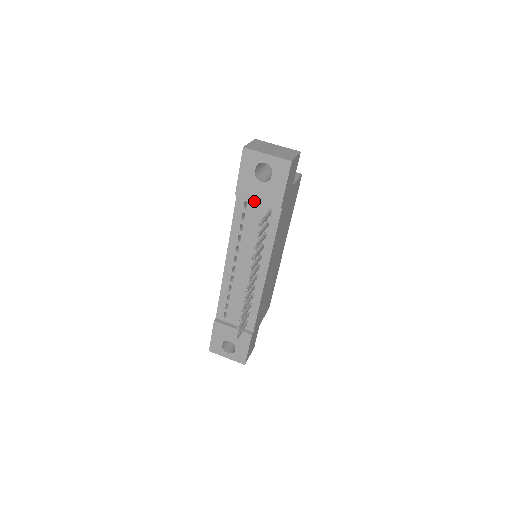
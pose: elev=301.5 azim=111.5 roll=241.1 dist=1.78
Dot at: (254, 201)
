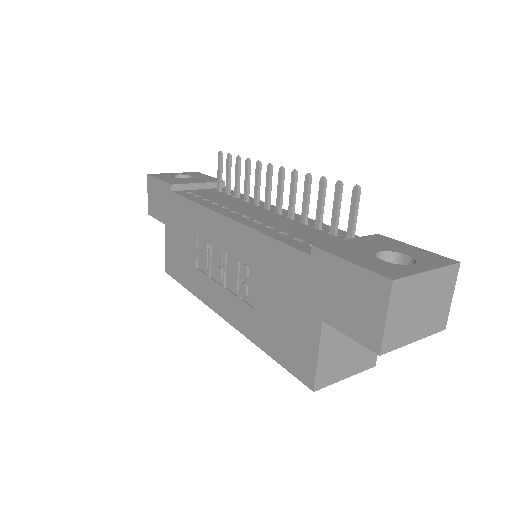
Dot at: (195, 190)
